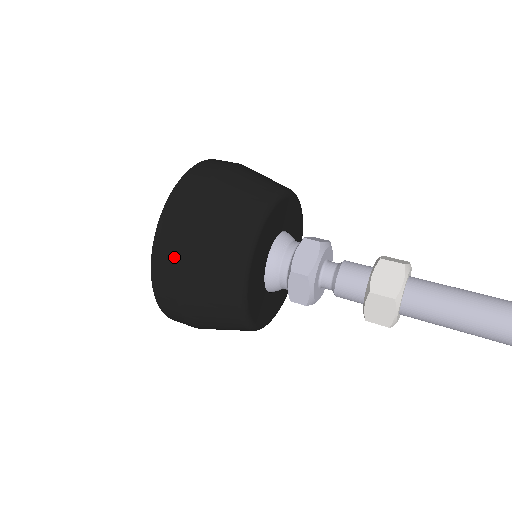
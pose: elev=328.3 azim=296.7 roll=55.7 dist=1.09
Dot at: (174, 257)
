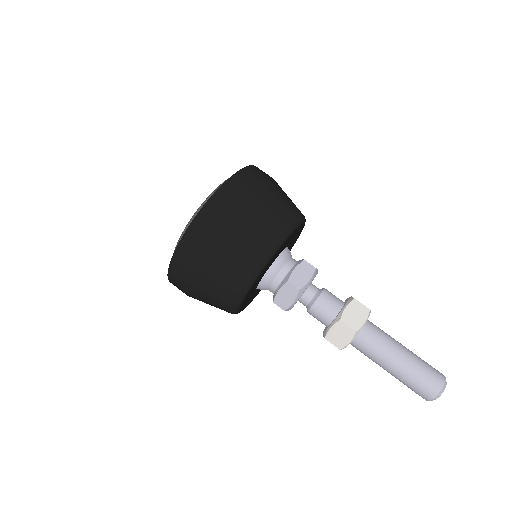
Dot at: (210, 234)
